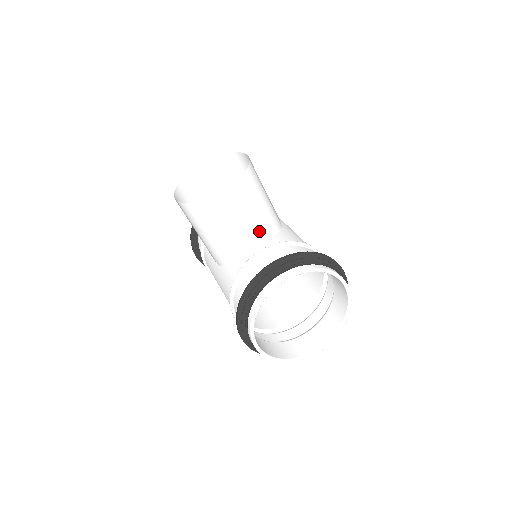
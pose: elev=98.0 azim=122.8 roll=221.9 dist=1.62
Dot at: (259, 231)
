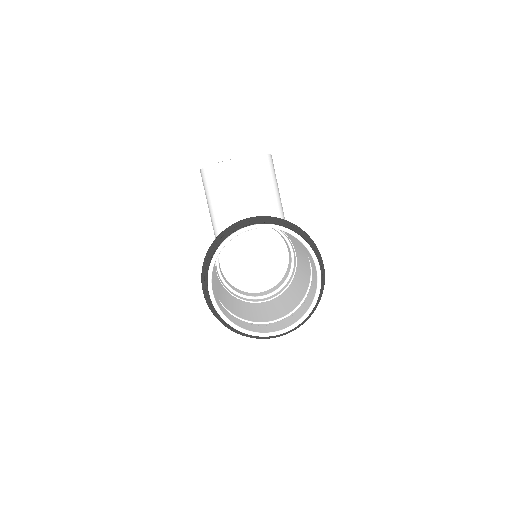
Dot at: (258, 211)
